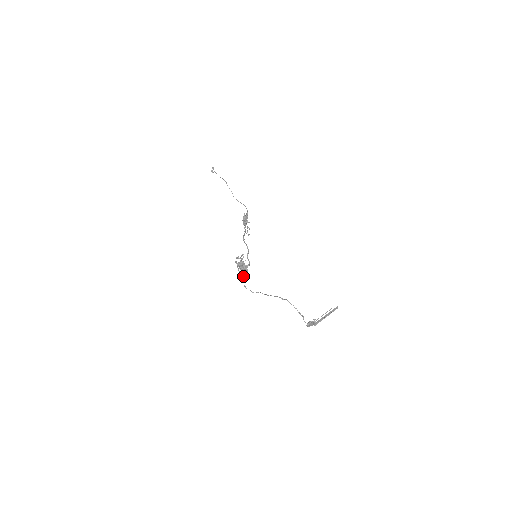
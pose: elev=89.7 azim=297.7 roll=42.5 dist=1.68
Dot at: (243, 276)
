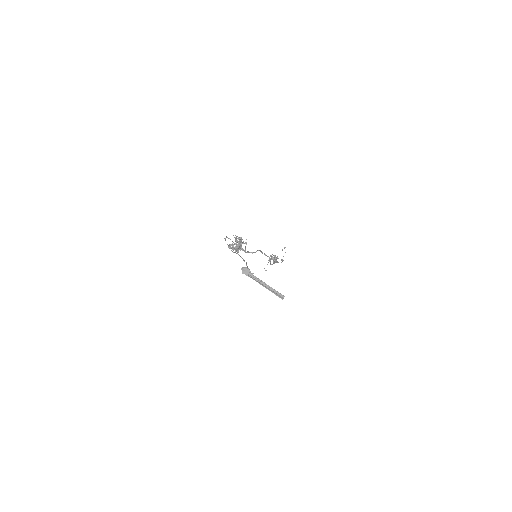
Dot at: (232, 248)
